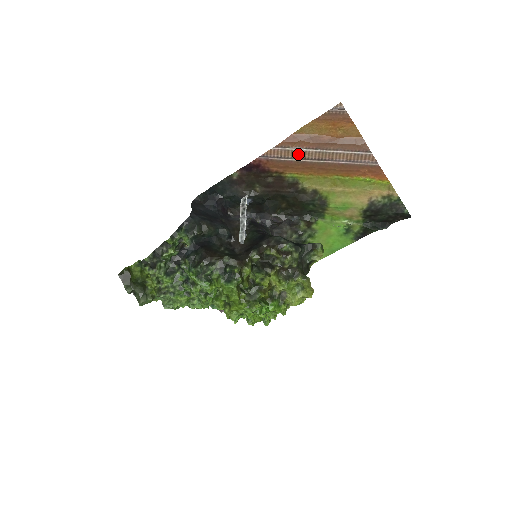
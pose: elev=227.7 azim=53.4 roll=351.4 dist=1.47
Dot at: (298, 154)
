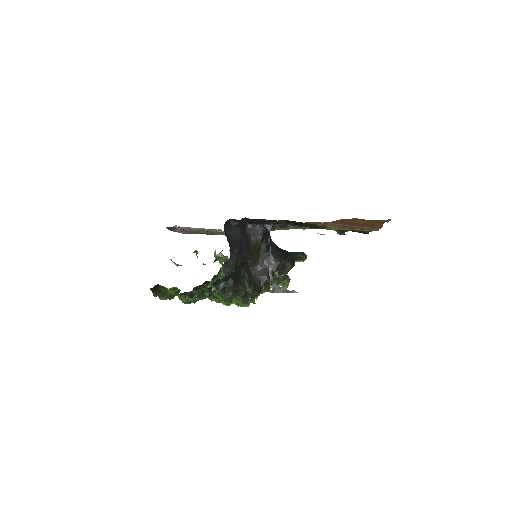
Dot at: (334, 224)
